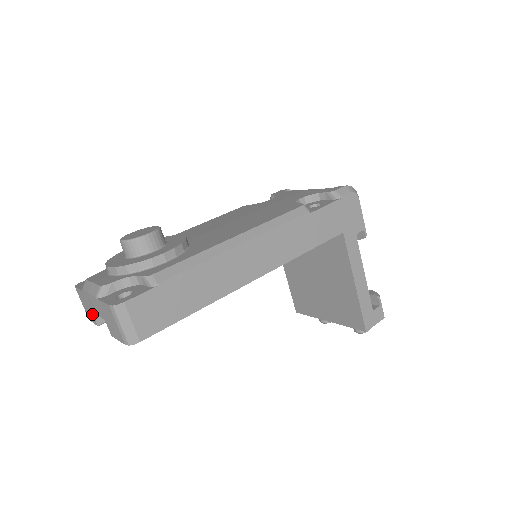
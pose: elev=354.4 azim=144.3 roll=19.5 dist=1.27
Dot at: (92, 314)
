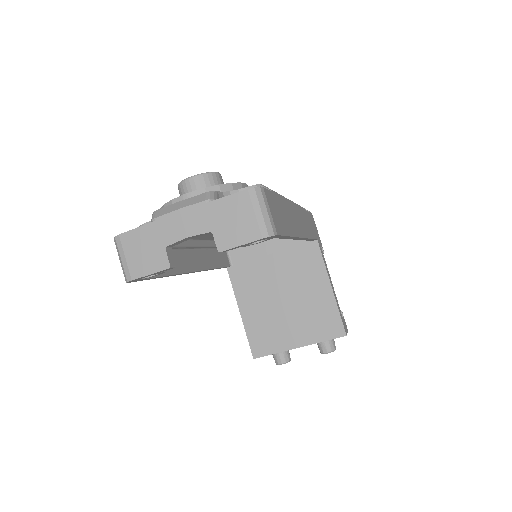
Dot at: (162, 252)
